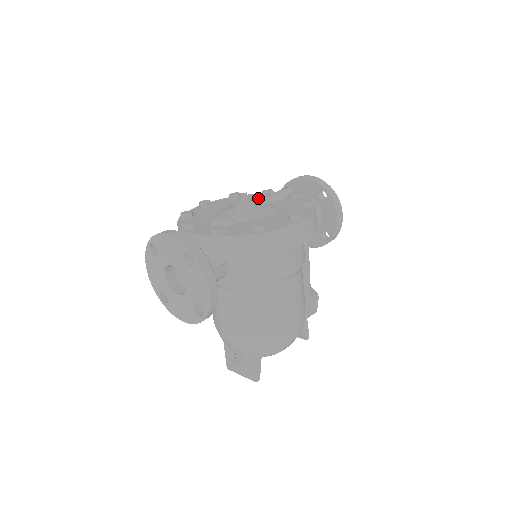
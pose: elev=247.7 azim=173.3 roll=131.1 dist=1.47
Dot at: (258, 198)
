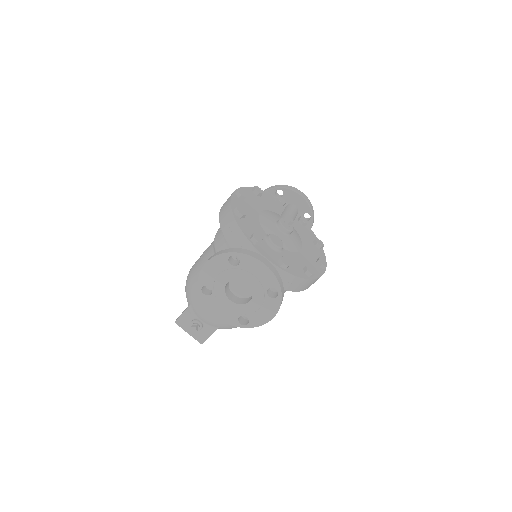
Dot at: (275, 205)
